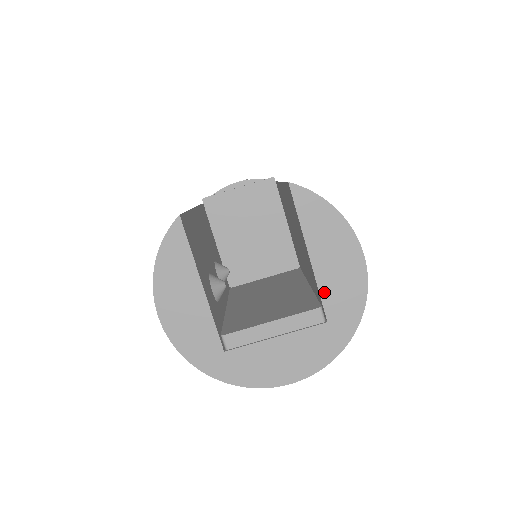
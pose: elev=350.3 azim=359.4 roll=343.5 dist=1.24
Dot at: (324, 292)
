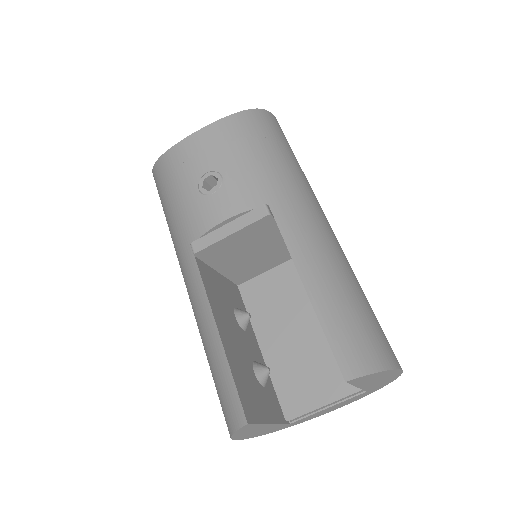
Dot at: (367, 388)
